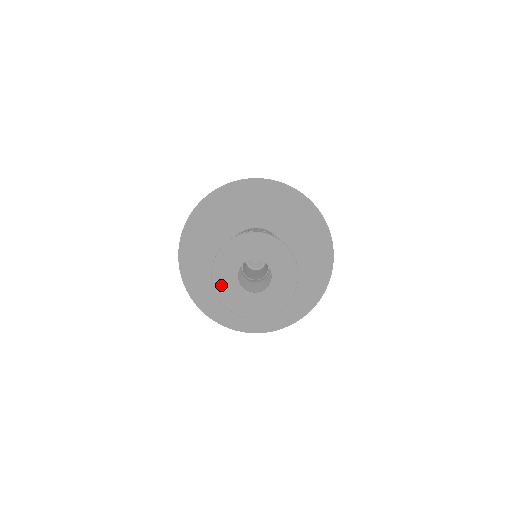
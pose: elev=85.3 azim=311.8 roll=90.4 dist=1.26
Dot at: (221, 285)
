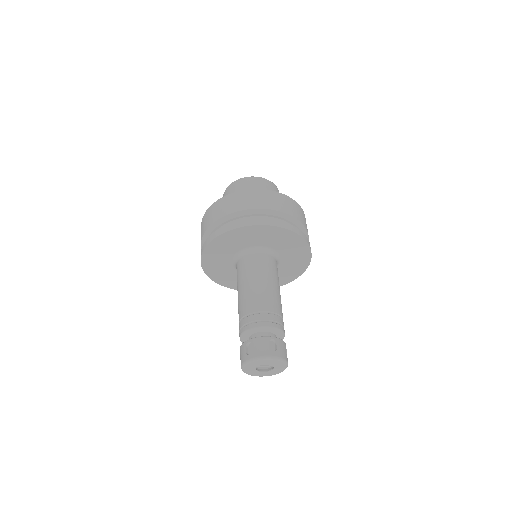
Dot at: (247, 367)
